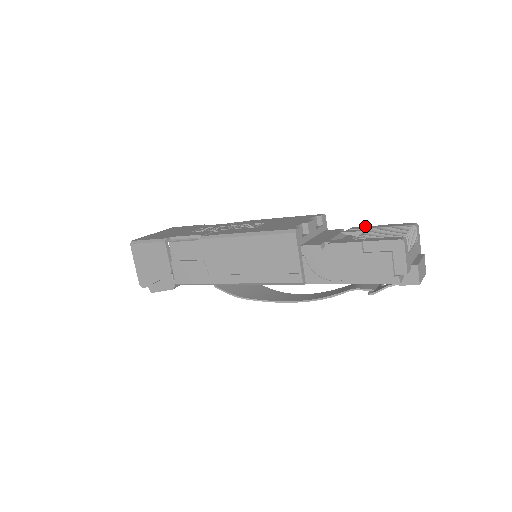
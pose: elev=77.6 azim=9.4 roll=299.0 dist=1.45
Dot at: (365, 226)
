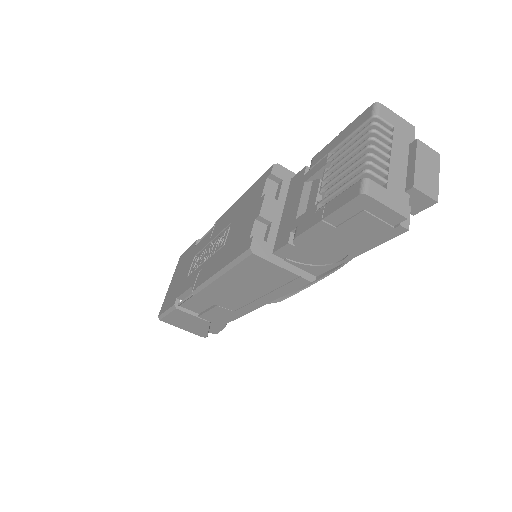
Dot at: (323, 148)
